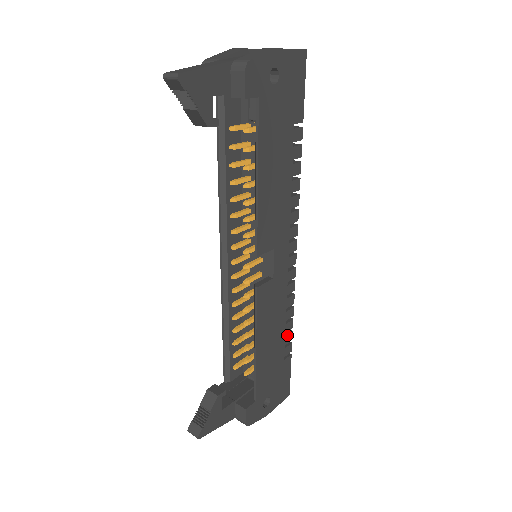
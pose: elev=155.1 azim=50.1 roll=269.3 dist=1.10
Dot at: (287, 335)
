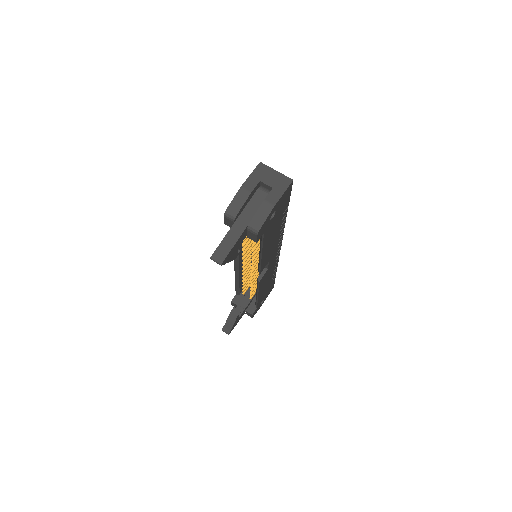
Dot at: (274, 274)
